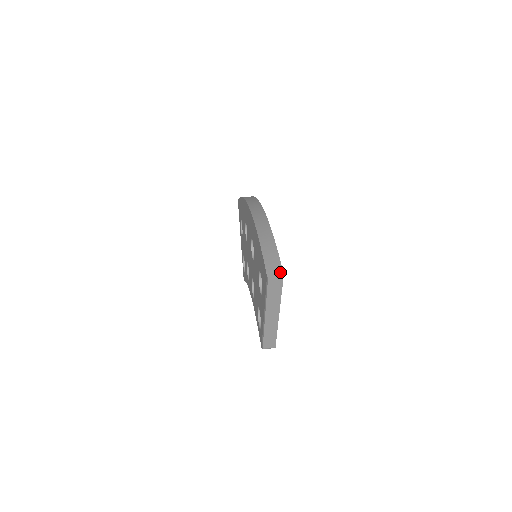
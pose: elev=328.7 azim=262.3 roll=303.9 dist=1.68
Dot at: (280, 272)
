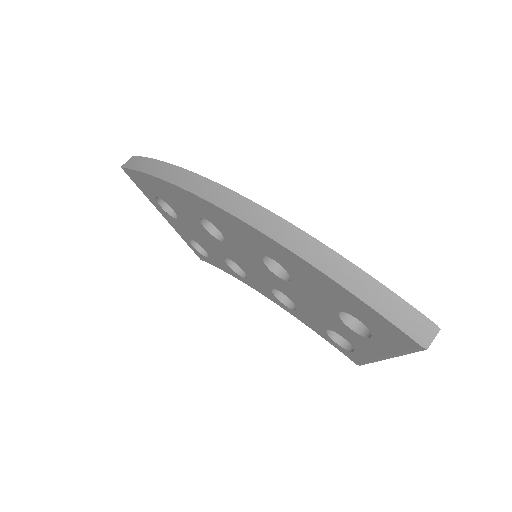
Dot at: (430, 325)
